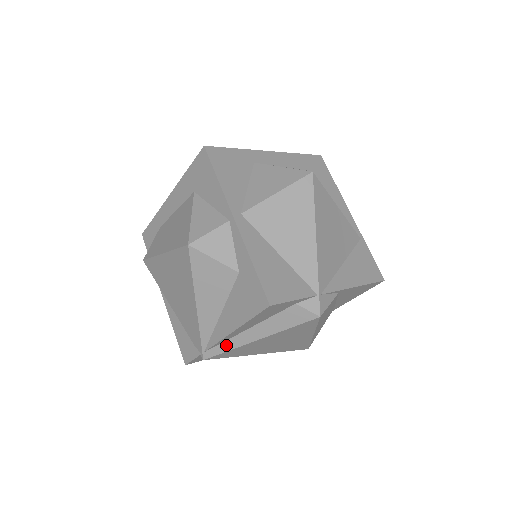
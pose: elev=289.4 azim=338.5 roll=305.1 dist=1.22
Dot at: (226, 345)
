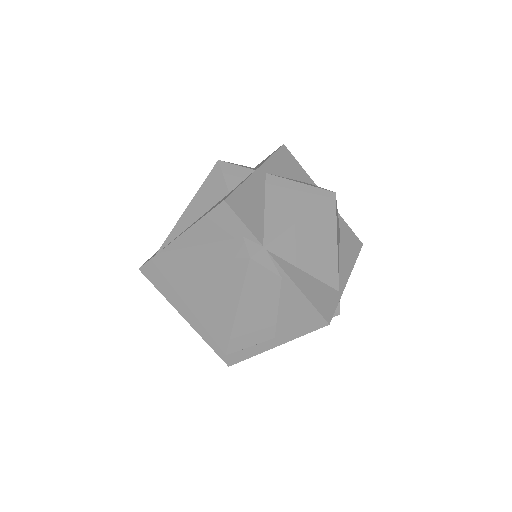
Dot at: (175, 253)
